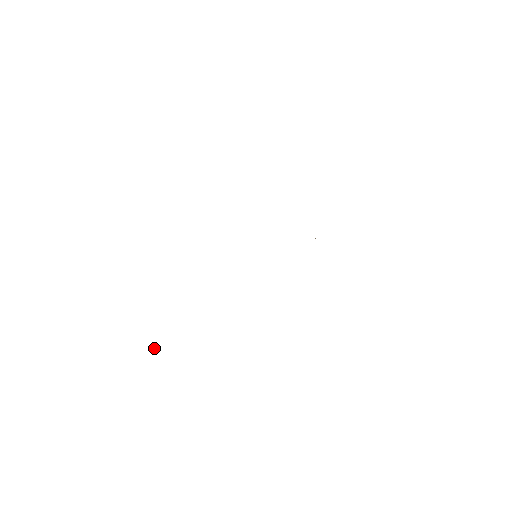
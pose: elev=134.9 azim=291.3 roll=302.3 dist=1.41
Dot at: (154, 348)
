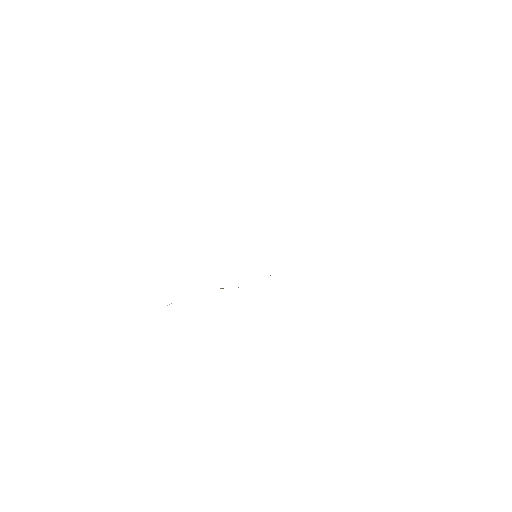
Dot at: occluded
